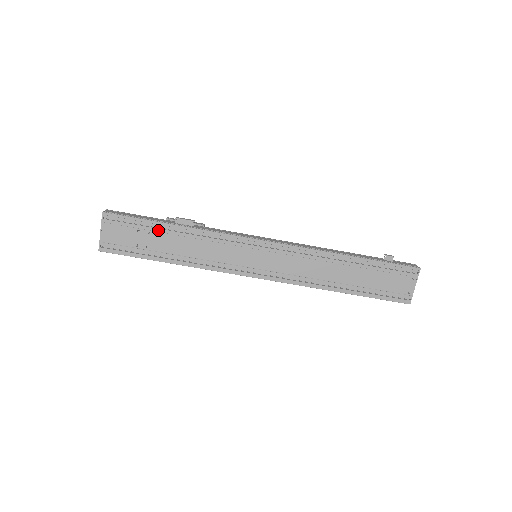
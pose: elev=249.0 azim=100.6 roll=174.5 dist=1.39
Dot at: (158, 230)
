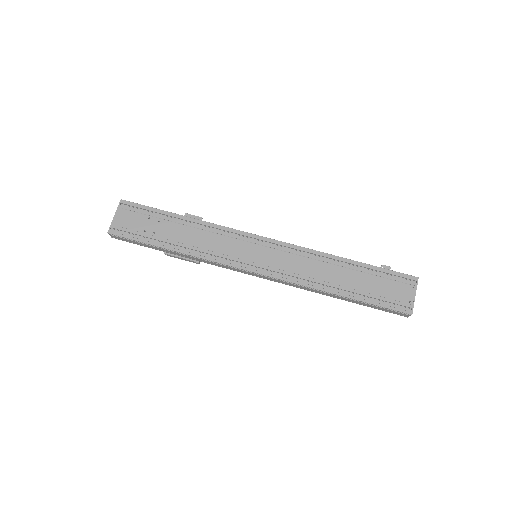
Dot at: (168, 219)
